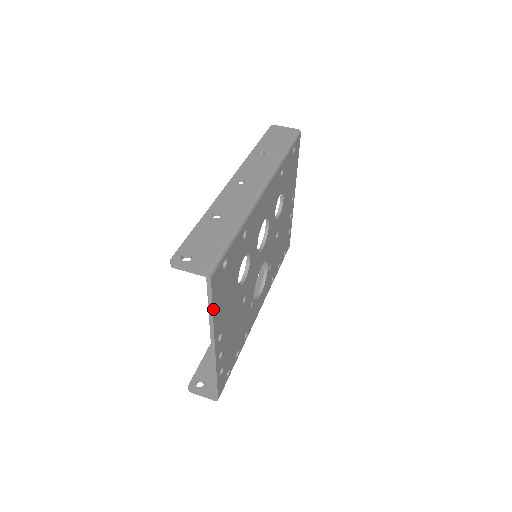
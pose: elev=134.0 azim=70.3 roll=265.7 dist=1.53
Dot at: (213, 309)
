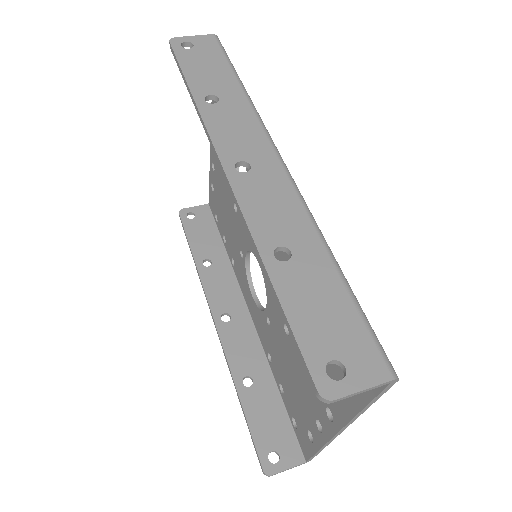
Dot at: occluded
